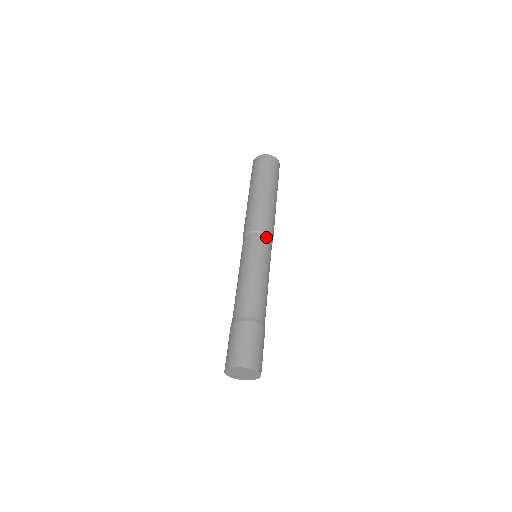
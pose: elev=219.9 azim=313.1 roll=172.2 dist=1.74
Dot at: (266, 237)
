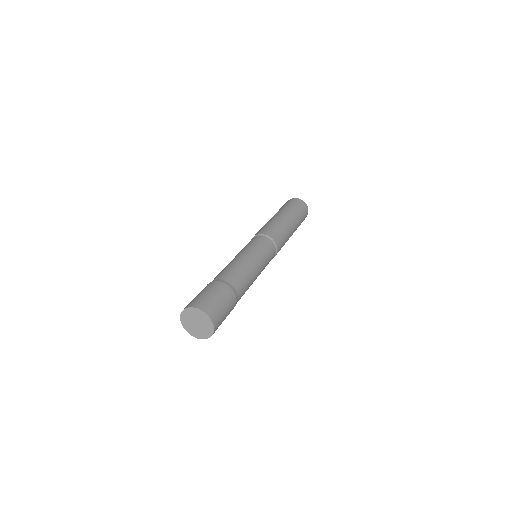
Dot at: (267, 239)
